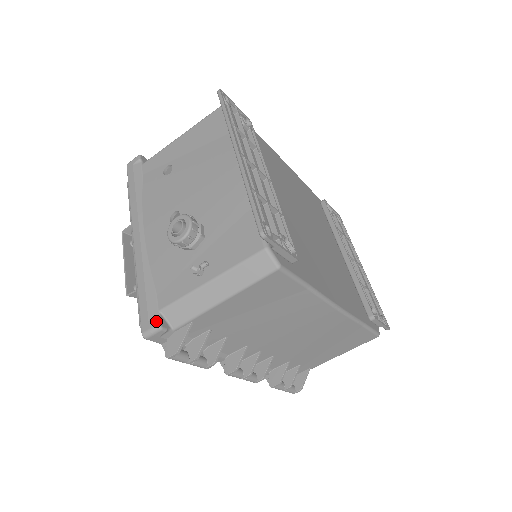
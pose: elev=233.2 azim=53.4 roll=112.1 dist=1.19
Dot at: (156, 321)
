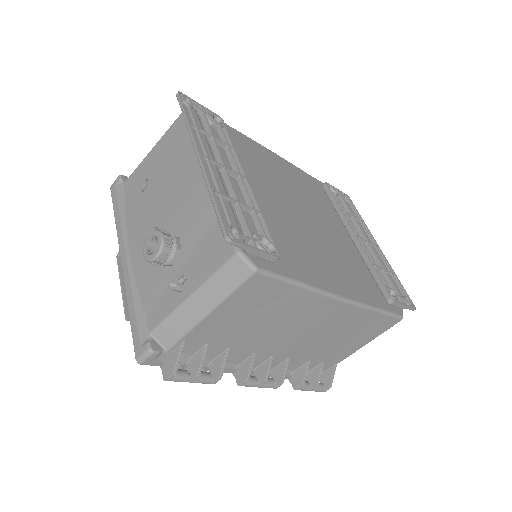
Dot at: (146, 345)
